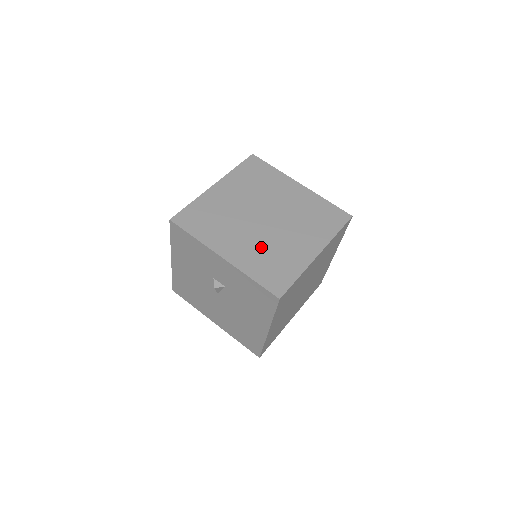
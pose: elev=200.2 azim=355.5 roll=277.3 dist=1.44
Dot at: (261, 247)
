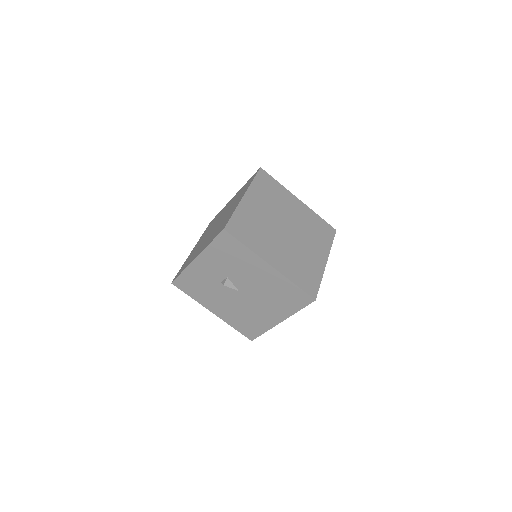
Dot at: (214, 232)
